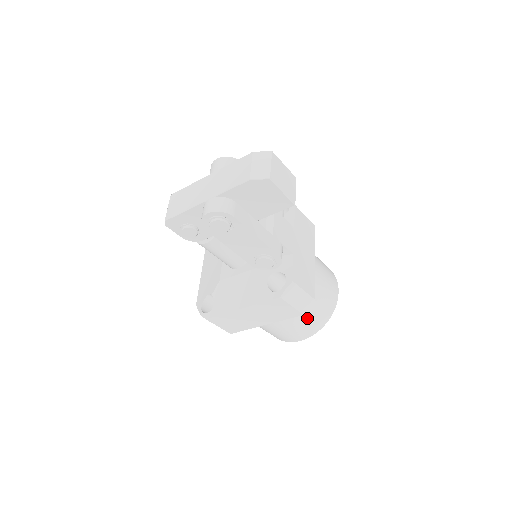
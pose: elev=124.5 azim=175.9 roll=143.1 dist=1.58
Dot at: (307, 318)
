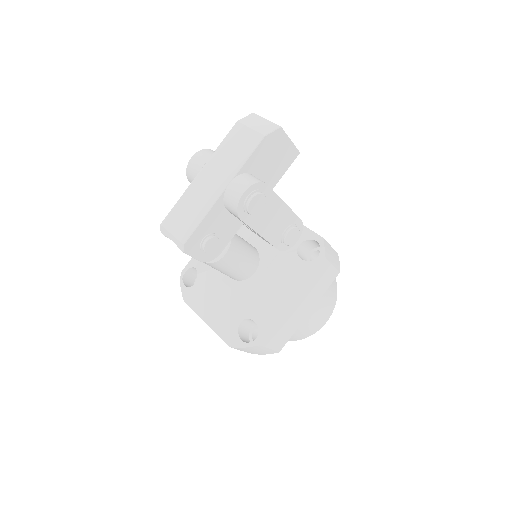
Dot at: (328, 288)
